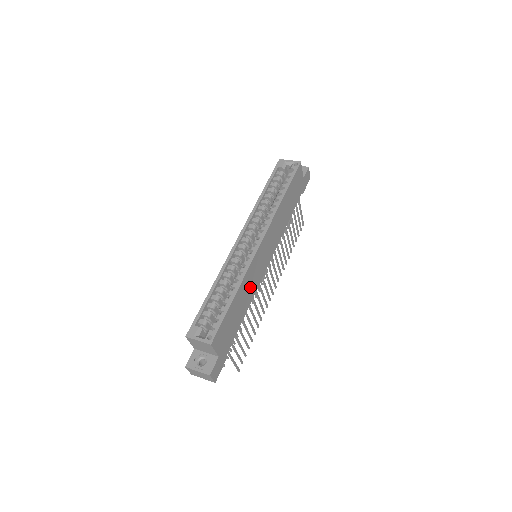
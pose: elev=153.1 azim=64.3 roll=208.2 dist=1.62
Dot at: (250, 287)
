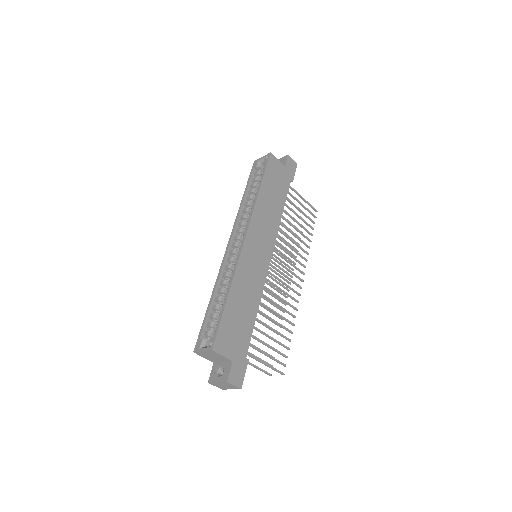
Dot at: (250, 285)
